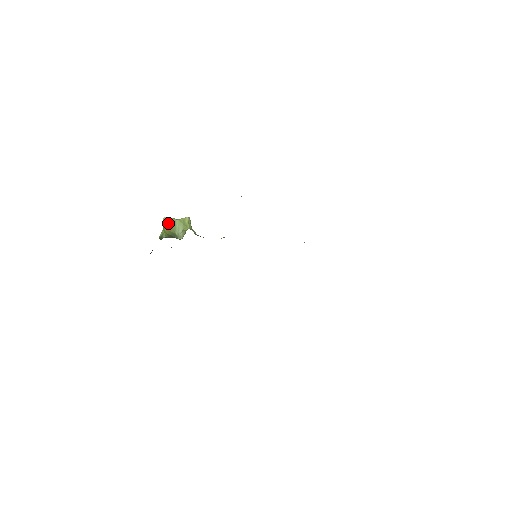
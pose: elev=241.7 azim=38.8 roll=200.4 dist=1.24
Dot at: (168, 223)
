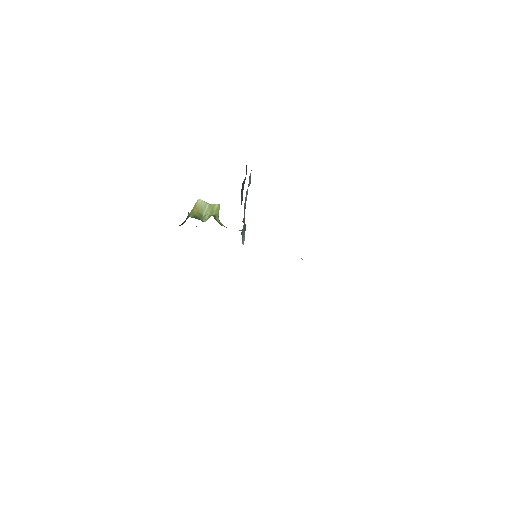
Dot at: (200, 205)
